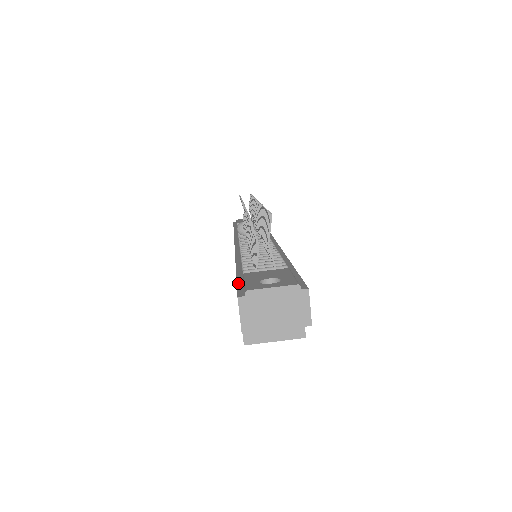
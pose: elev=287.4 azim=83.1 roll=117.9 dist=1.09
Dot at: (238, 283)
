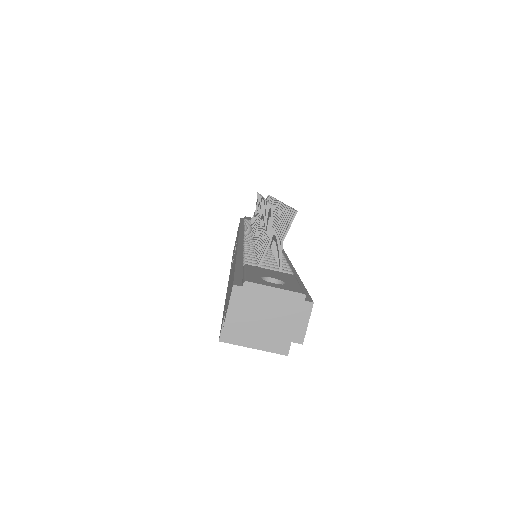
Dot at: (236, 272)
